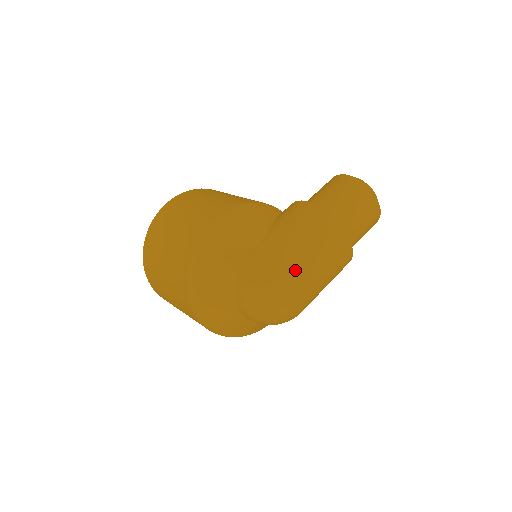
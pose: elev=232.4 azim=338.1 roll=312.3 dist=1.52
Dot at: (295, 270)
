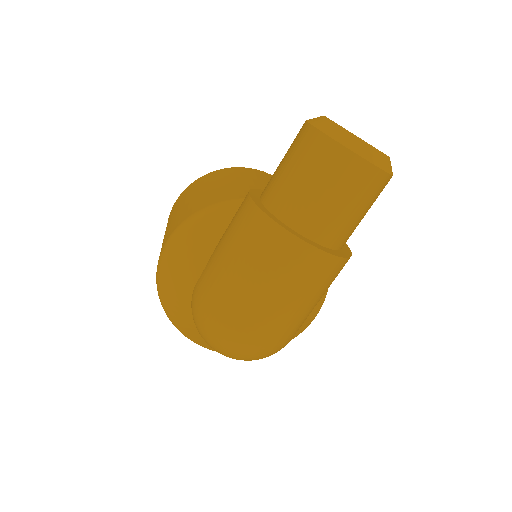
Dot at: (231, 309)
